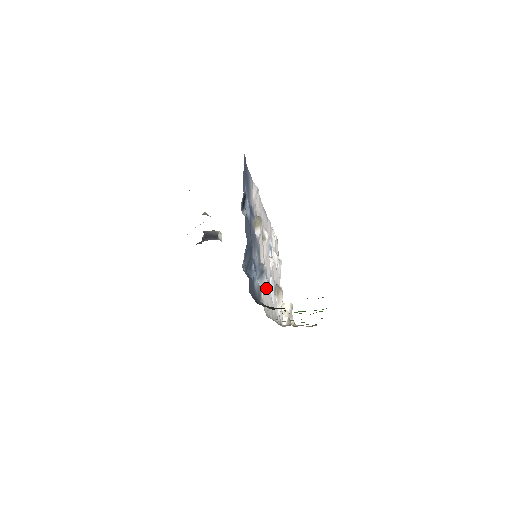
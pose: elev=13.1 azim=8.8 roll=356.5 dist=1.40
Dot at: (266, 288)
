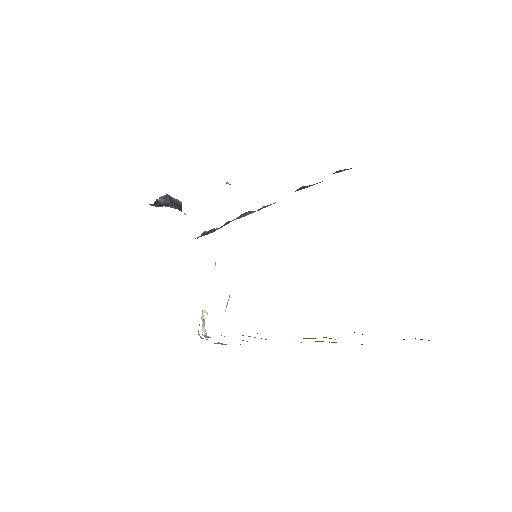
Dot at: occluded
